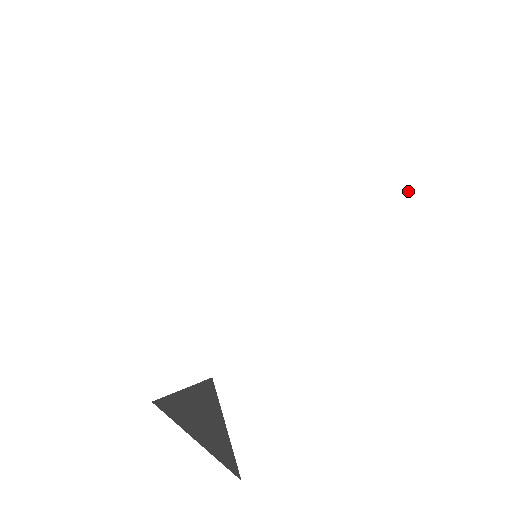
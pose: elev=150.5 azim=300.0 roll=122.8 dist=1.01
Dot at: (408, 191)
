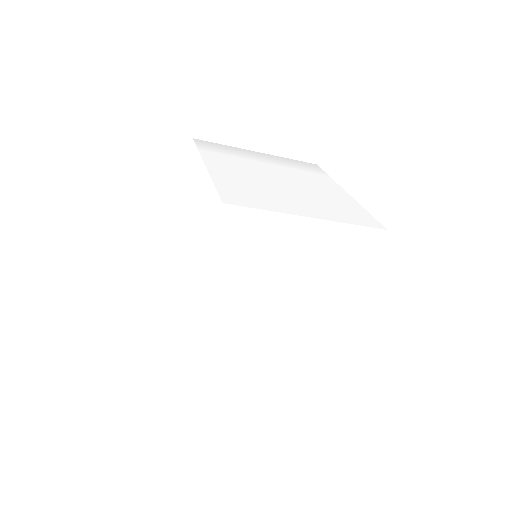
Dot at: (325, 185)
